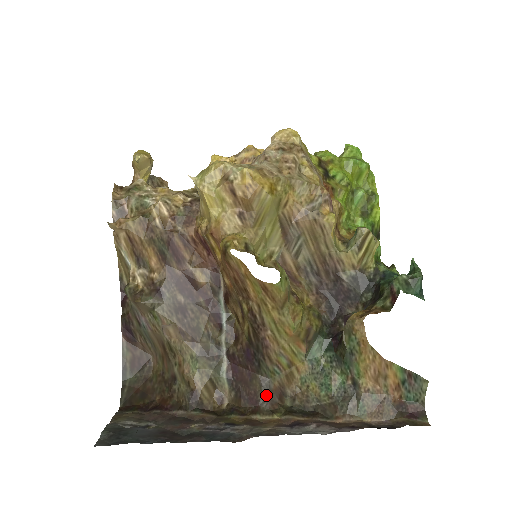
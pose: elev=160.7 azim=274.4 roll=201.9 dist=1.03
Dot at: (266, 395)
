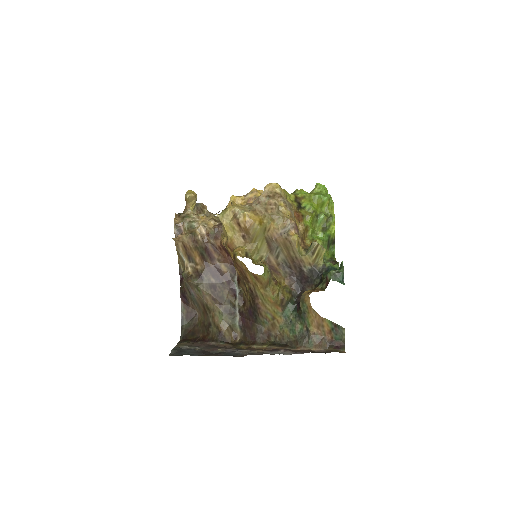
Dot at: (260, 335)
